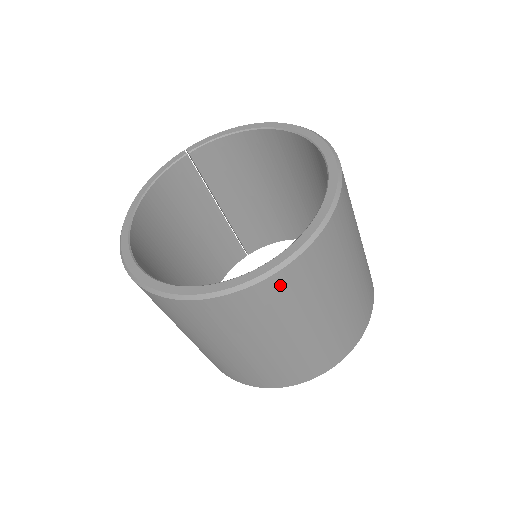
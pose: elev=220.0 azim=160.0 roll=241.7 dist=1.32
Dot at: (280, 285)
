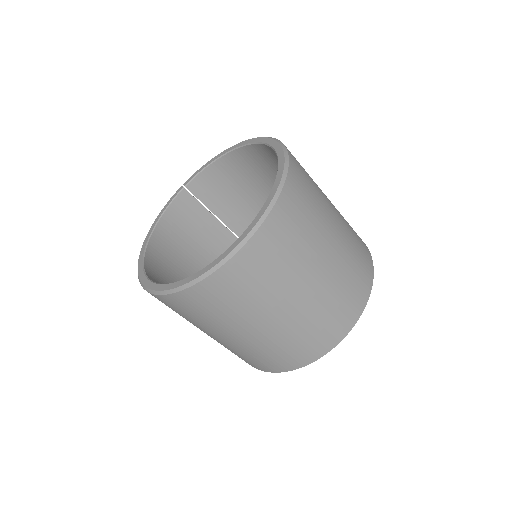
Dot at: (249, 261)
